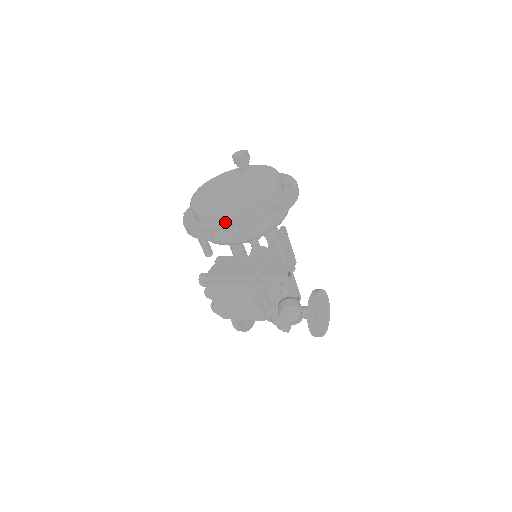
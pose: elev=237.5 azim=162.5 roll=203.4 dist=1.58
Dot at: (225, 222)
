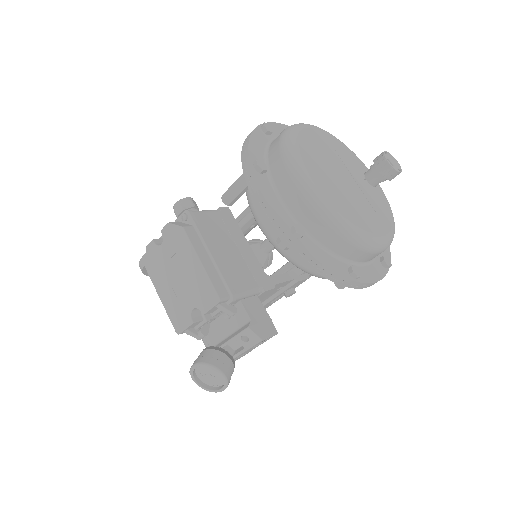
Dot at: (294, 208)
